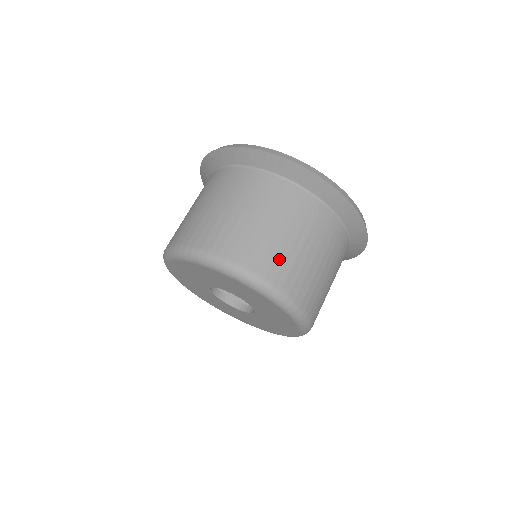
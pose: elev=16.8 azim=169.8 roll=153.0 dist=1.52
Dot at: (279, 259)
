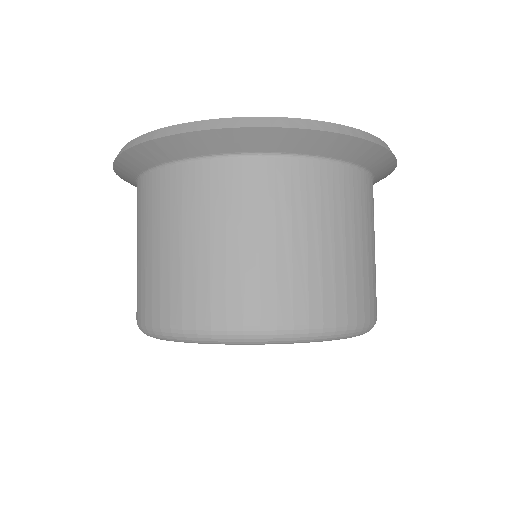
Dot at: (314, 284)
